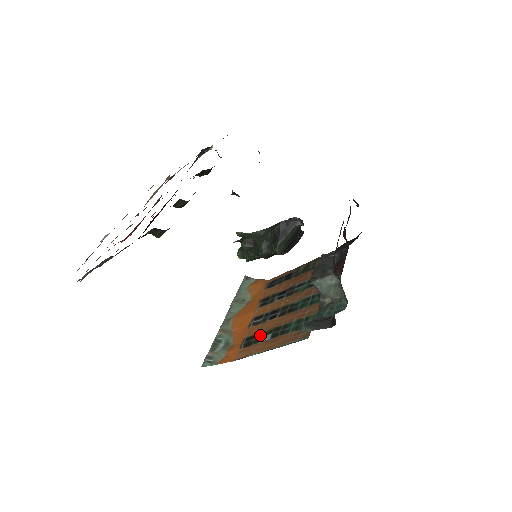
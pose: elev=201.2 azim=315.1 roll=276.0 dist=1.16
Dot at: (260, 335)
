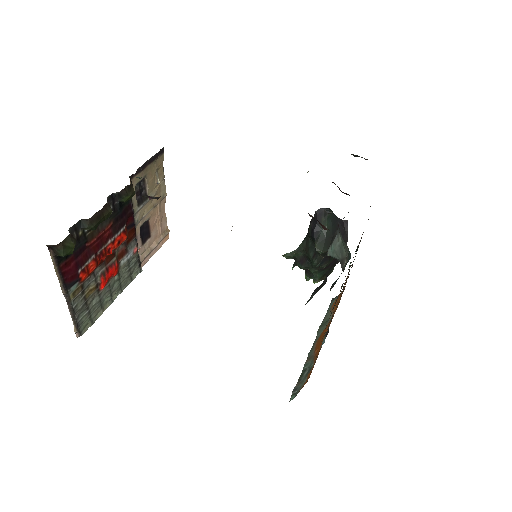
Dot at: occluded
